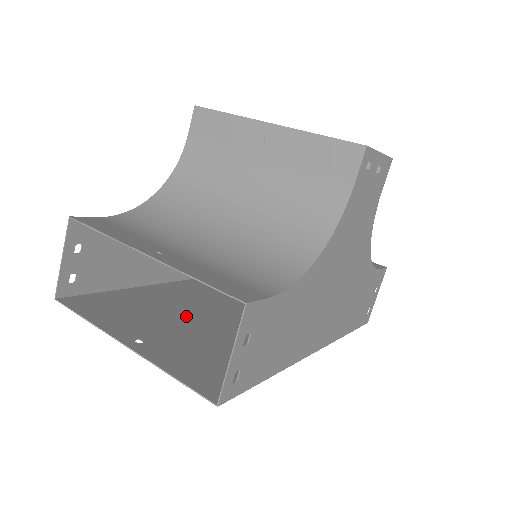
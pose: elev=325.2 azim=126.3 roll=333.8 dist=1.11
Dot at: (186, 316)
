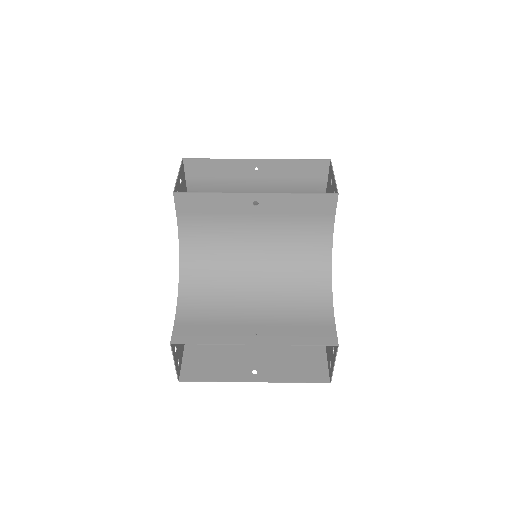
Dot at: occluded
